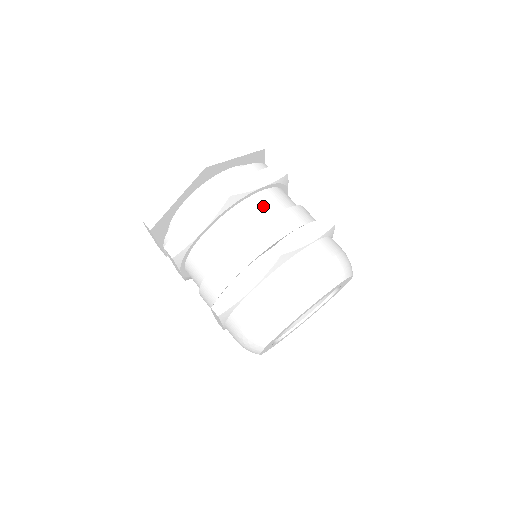
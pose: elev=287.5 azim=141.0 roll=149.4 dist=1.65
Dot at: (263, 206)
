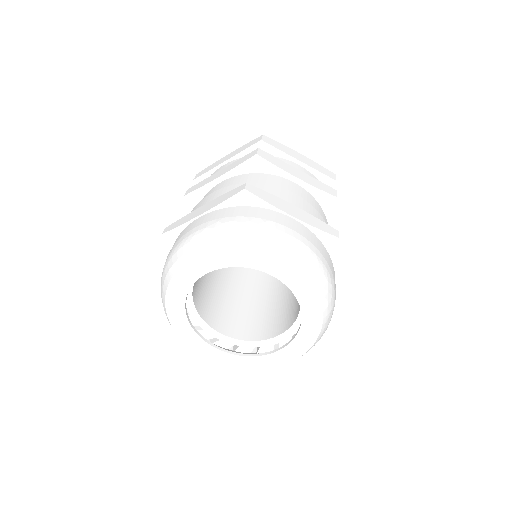
Dot at: occluded
